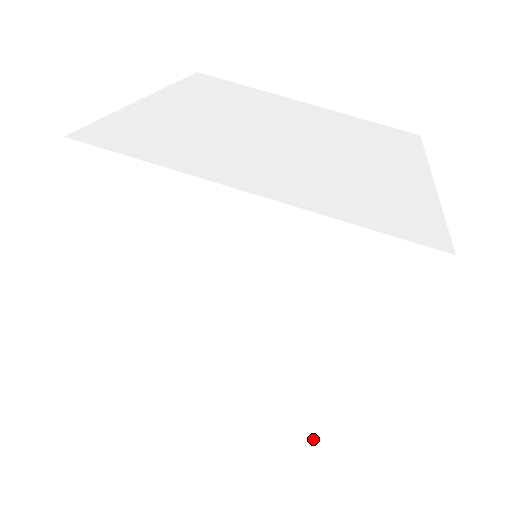
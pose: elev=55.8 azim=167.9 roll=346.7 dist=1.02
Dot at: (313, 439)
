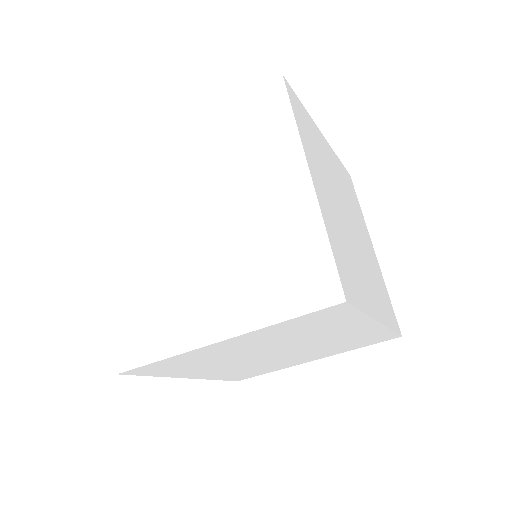
Dot at: (302, 259)
